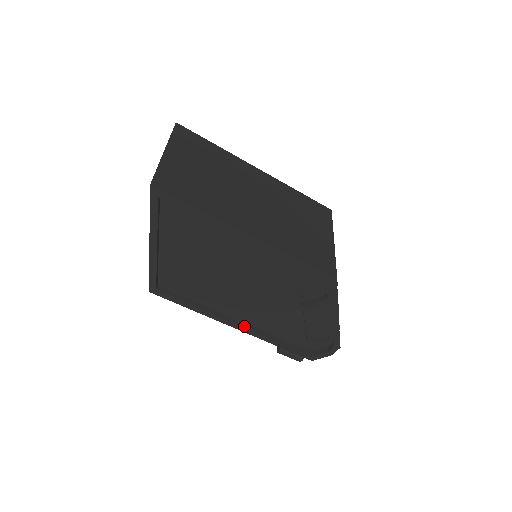
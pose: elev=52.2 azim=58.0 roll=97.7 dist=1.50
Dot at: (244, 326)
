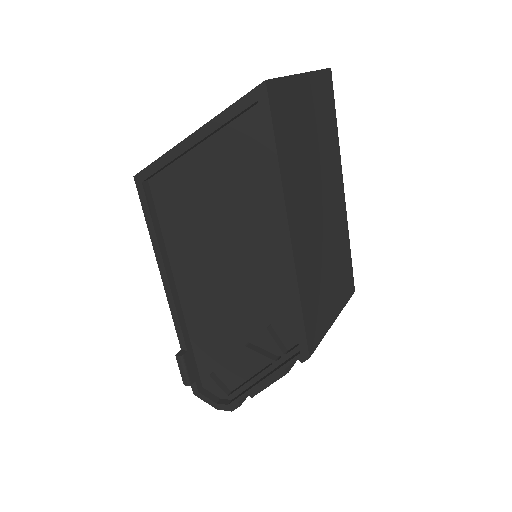
Dot at: (176, 302)
